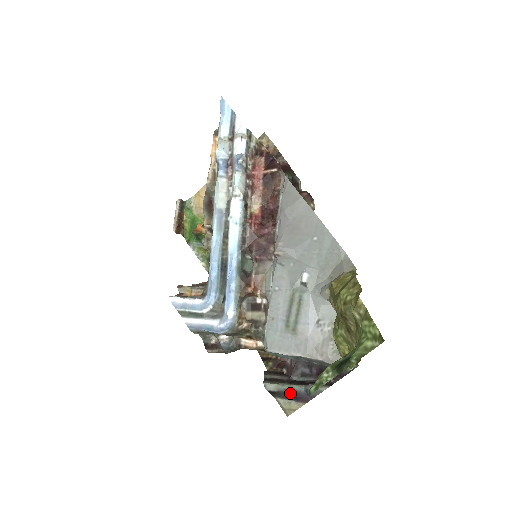
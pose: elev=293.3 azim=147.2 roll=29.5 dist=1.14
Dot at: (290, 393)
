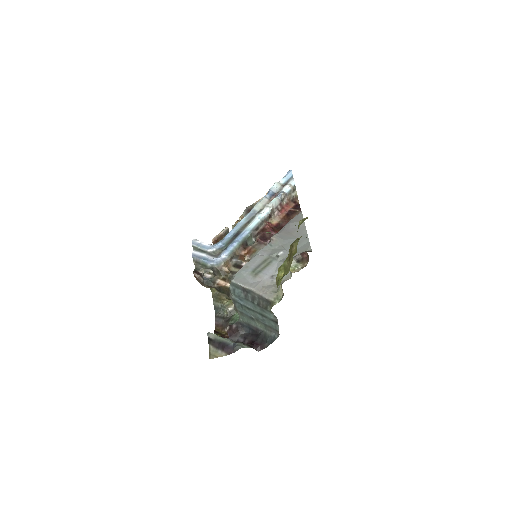
Dot at: (222, 343)
